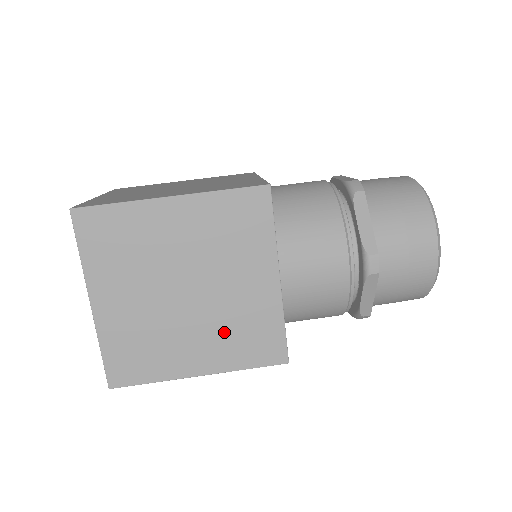
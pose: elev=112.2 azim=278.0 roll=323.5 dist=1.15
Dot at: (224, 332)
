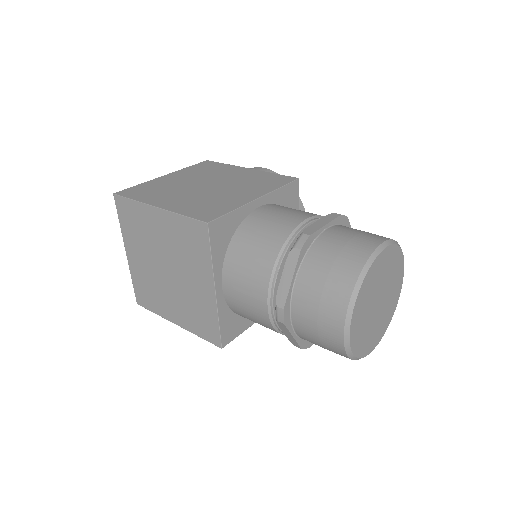
Dot at: (186, 306)
